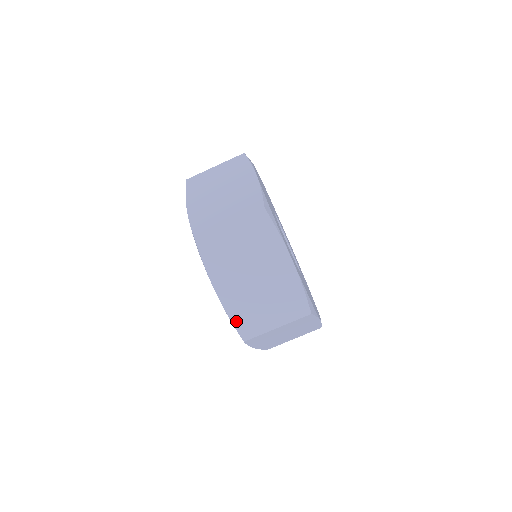
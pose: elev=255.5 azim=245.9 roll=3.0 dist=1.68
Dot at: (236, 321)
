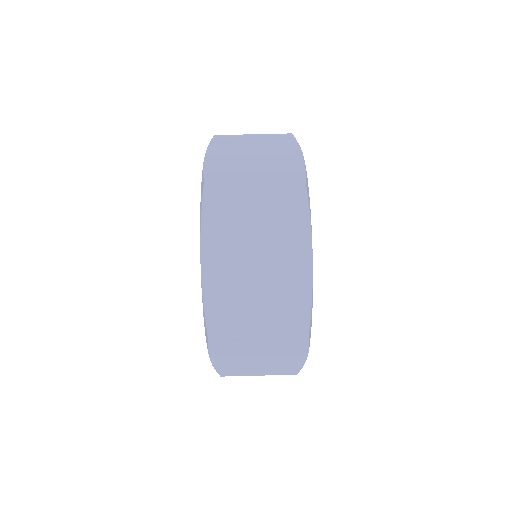
Dot at: (210, 308)
